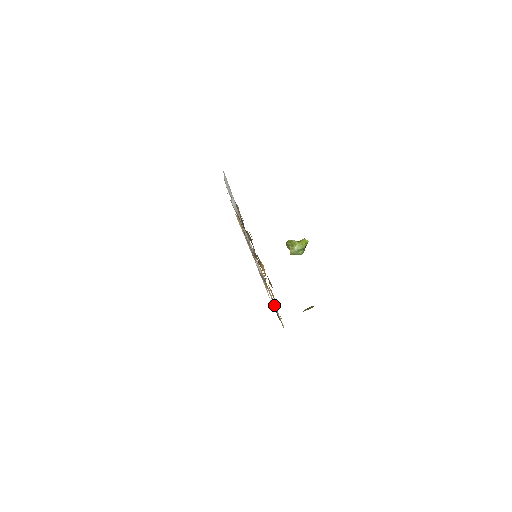
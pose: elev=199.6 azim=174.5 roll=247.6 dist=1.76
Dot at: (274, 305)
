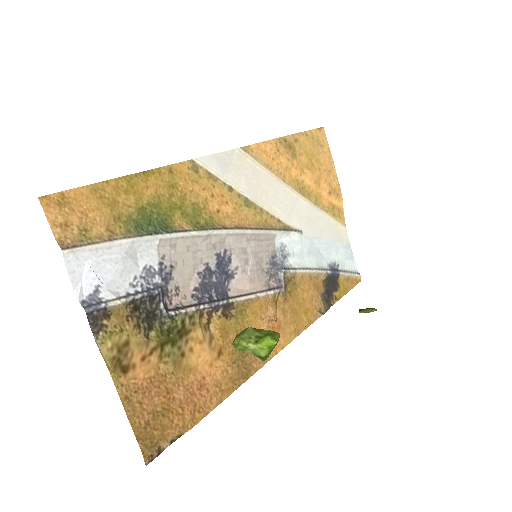
Dot at: (327, 274)
